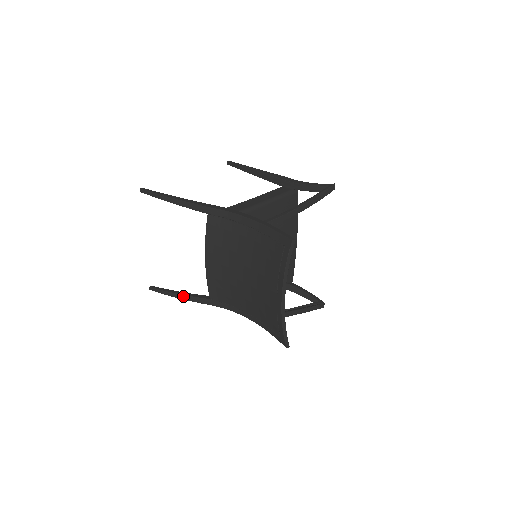
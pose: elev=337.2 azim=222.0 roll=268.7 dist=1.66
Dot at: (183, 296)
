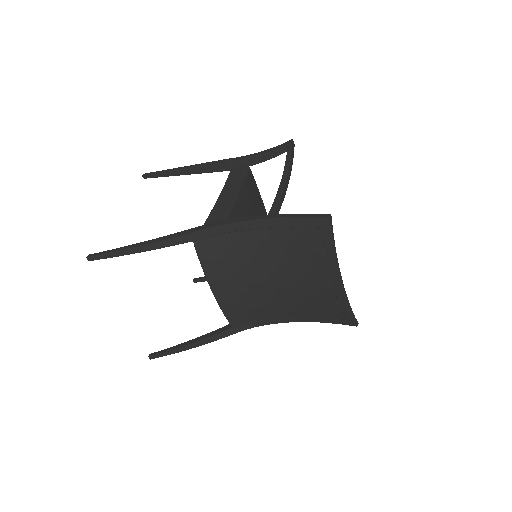
Dot at: (198, 343)
